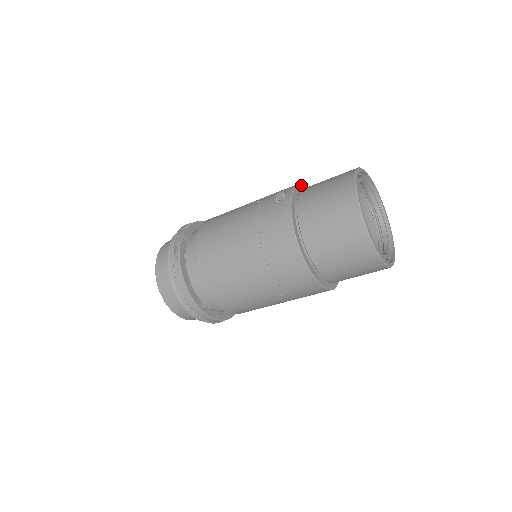
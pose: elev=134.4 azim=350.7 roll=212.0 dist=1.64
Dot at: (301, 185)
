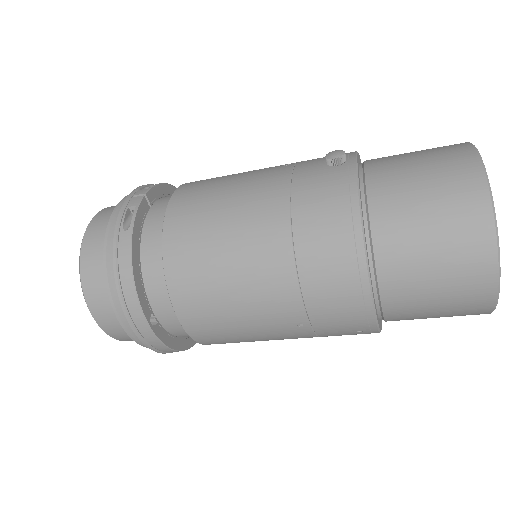
Dot at: (359, 156)
